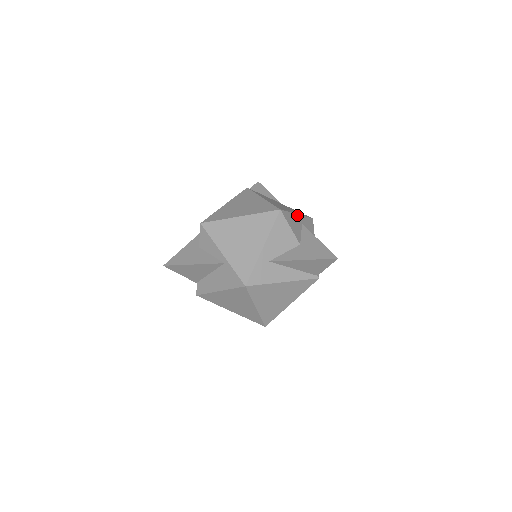
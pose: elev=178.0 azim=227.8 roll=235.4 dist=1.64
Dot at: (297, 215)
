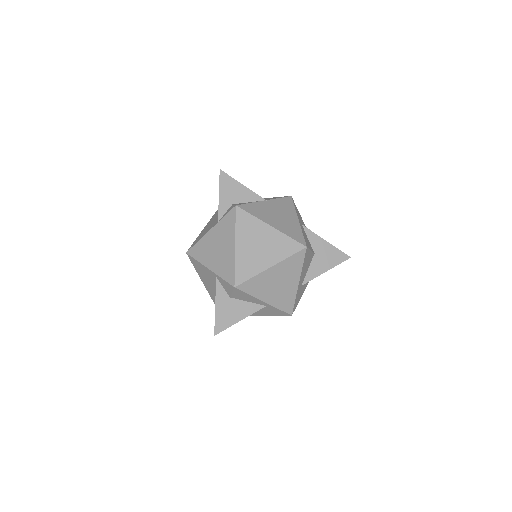
Dot at: (299, 222)
